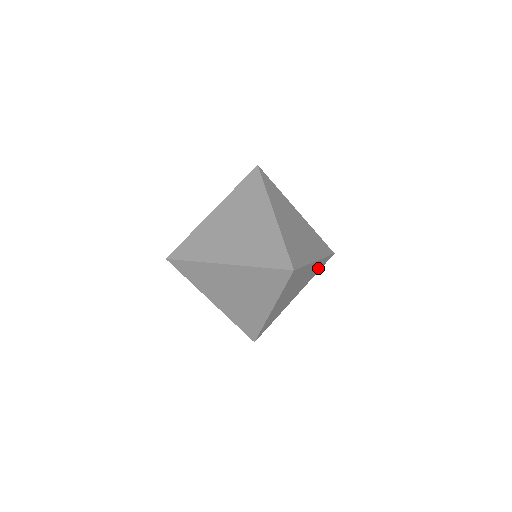
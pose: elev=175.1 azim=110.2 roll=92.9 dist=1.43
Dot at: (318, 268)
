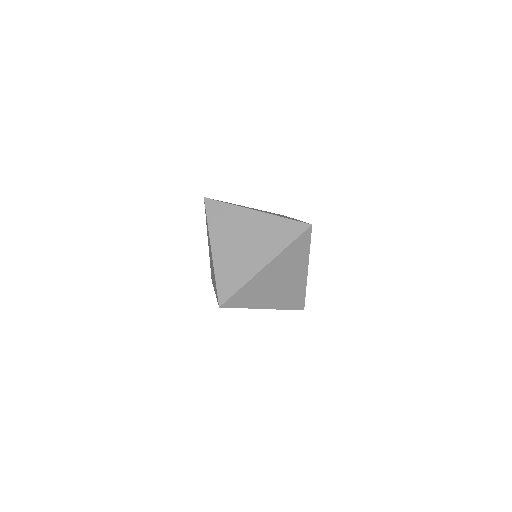
Dot at: occluded
